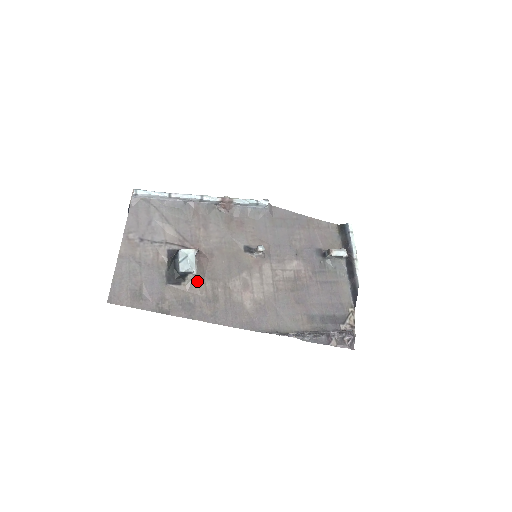
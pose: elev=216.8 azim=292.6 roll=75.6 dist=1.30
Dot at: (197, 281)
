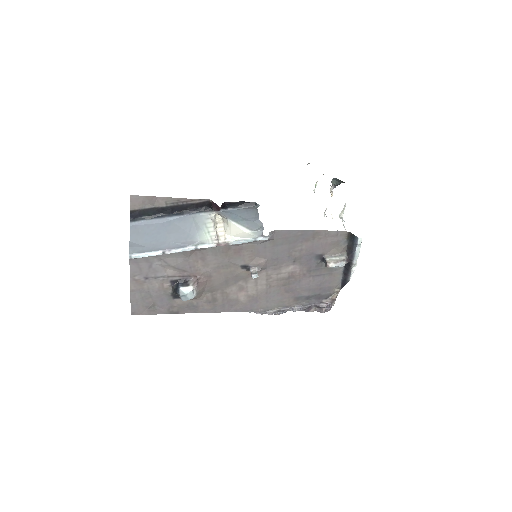
Dot at: (198, 297)
